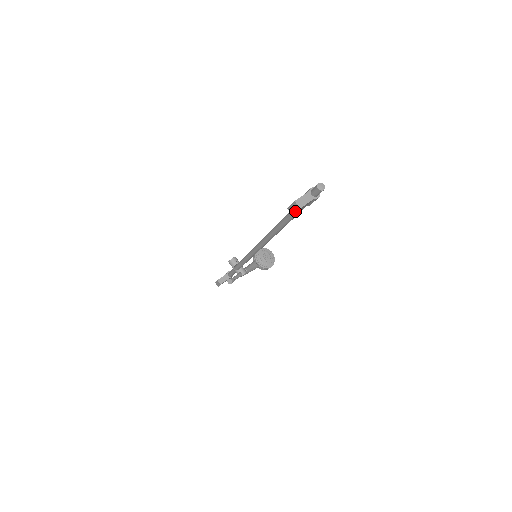
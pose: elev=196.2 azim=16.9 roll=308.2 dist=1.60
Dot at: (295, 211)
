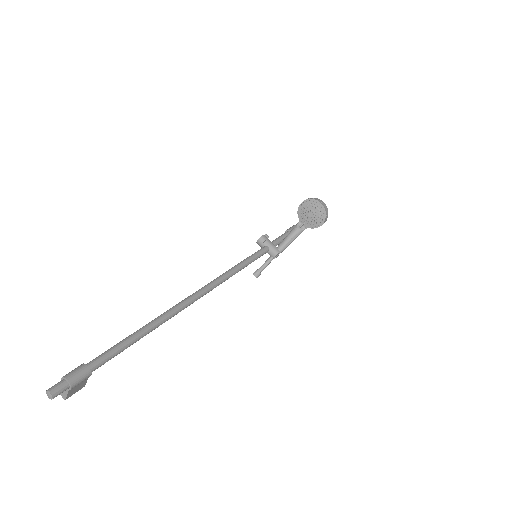
Dot at: (74, 392)
